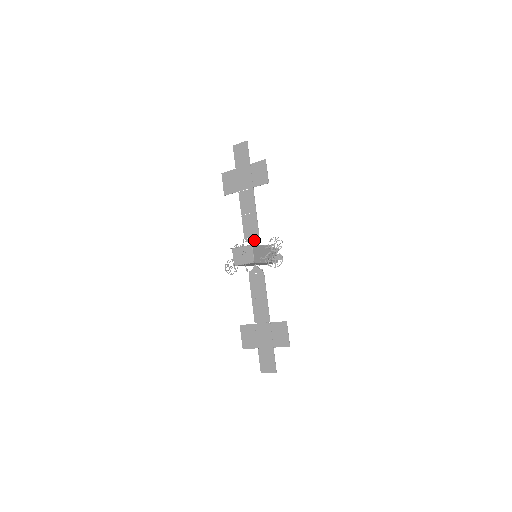
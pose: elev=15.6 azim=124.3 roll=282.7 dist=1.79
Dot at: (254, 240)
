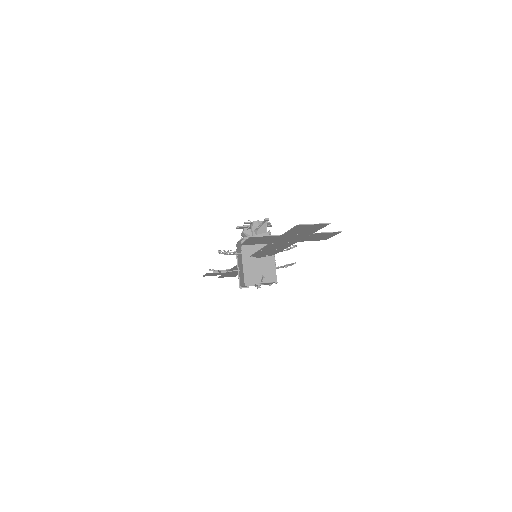
Dot at: occluded
